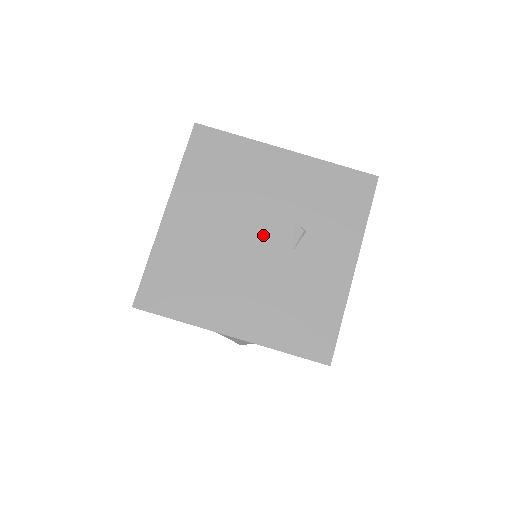
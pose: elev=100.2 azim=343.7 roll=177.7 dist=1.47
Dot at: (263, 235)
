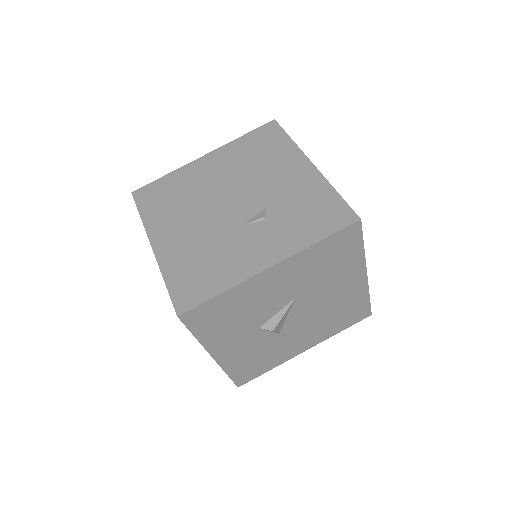
Dot at: (238, 203)
